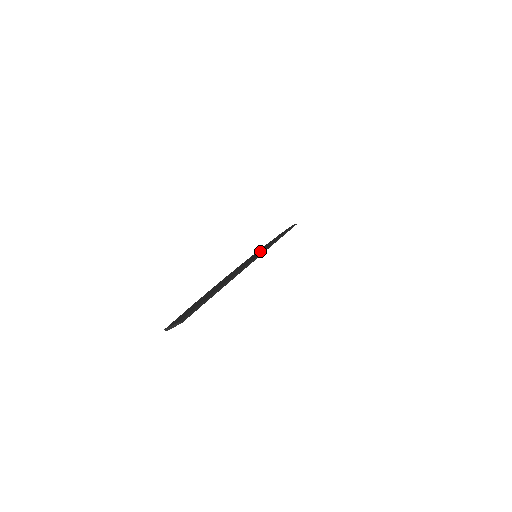
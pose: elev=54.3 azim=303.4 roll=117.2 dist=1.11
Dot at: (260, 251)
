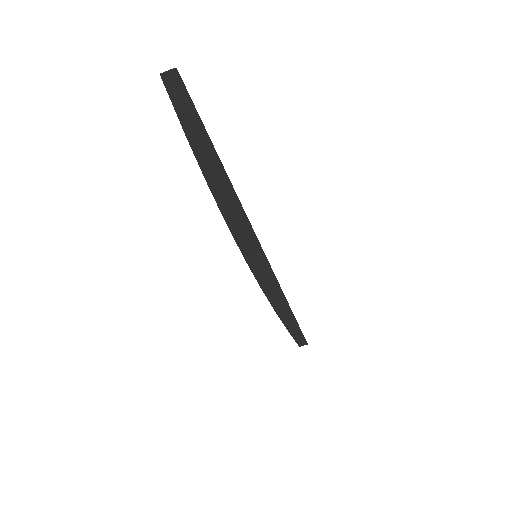
Dot at: (261, 265)
